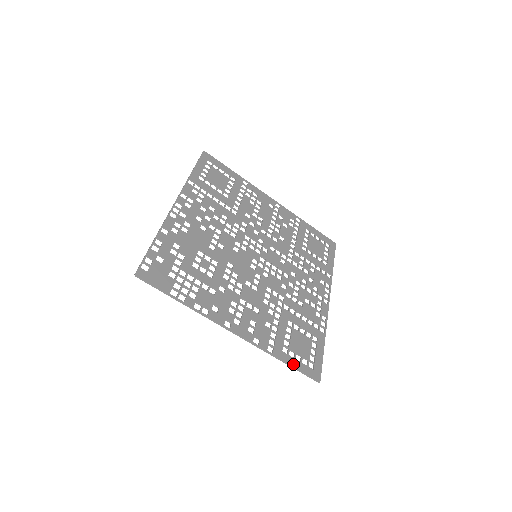
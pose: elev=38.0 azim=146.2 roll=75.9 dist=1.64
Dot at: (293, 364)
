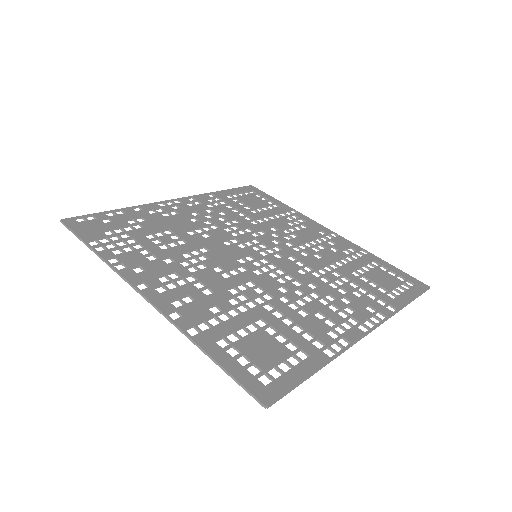
Dot at: (223, 362)
